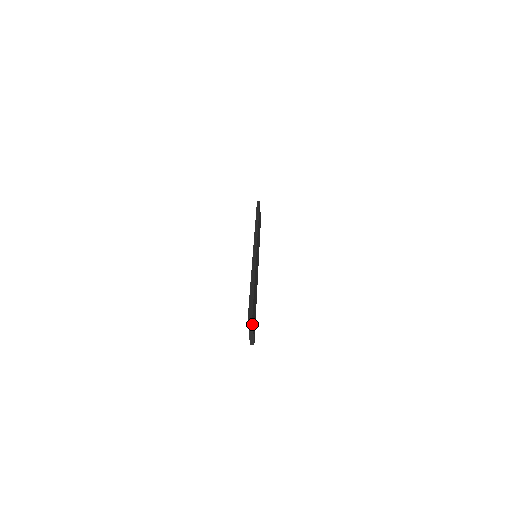
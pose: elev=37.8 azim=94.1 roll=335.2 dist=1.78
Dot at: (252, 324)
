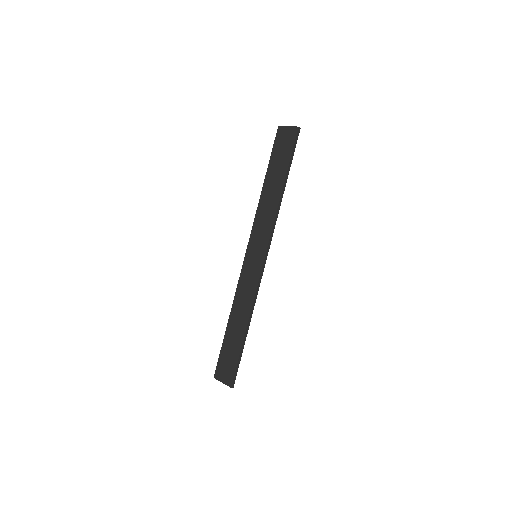
Dot at: (230, 385)
